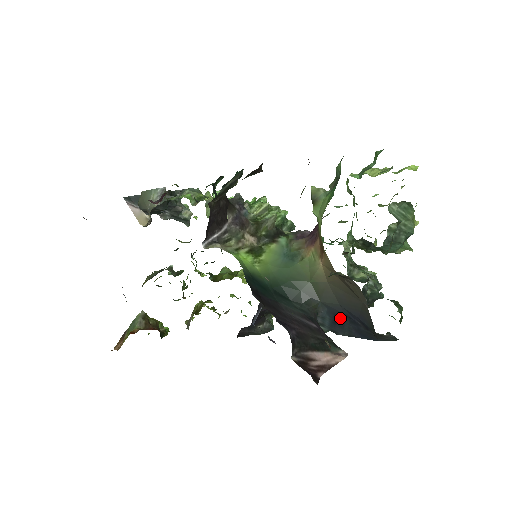
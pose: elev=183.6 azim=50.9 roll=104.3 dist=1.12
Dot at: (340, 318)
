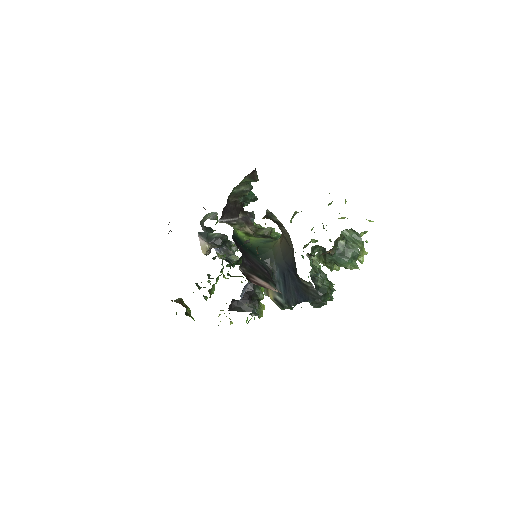
Dot at: (286, 277)
